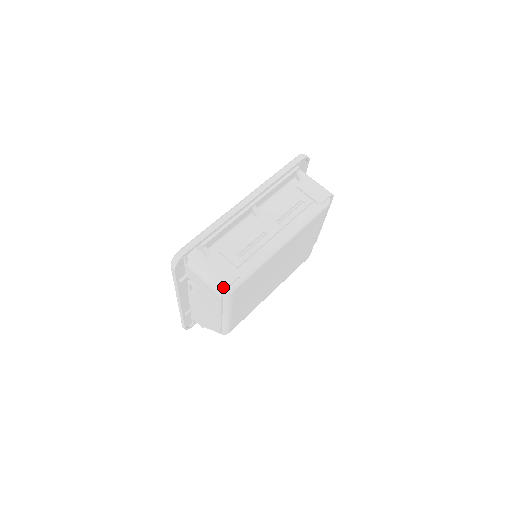
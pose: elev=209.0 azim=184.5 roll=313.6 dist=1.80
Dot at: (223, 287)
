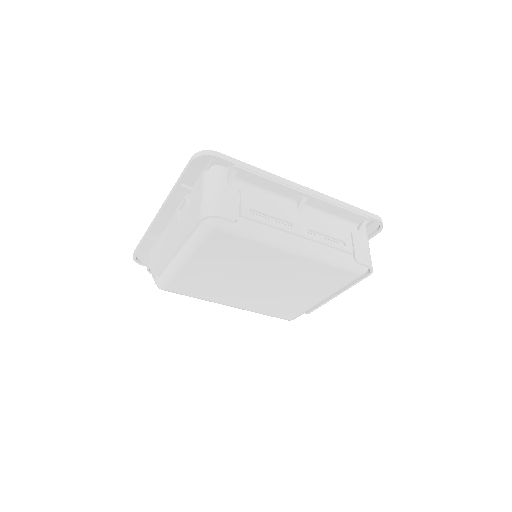
Dot at: (212, 212)
